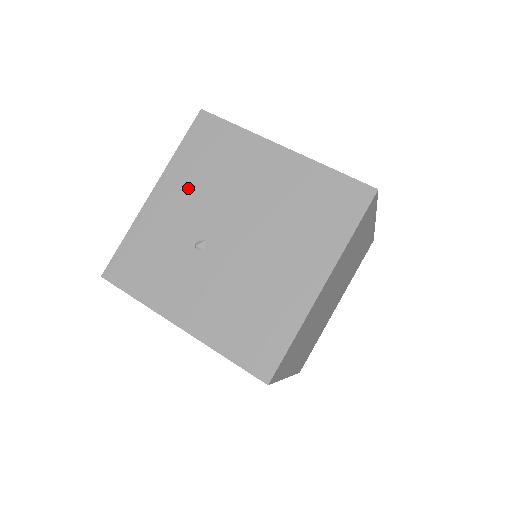
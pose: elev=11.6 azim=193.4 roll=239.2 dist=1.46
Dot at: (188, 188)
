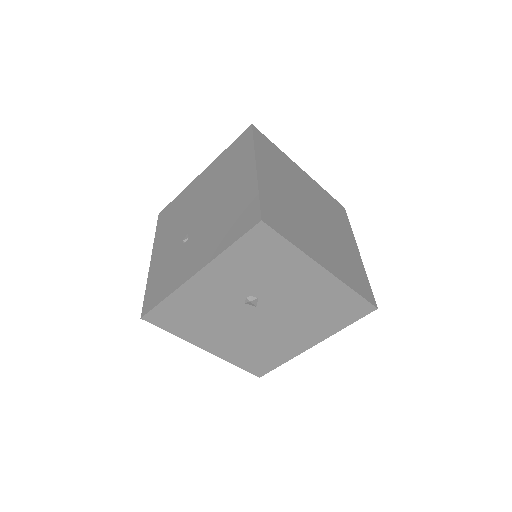
Dot at: (168, 235)
